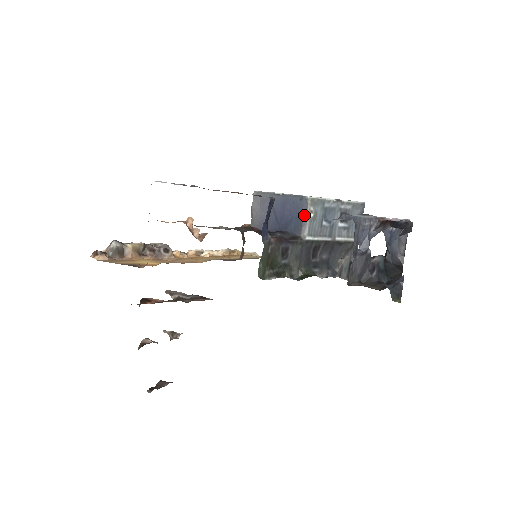
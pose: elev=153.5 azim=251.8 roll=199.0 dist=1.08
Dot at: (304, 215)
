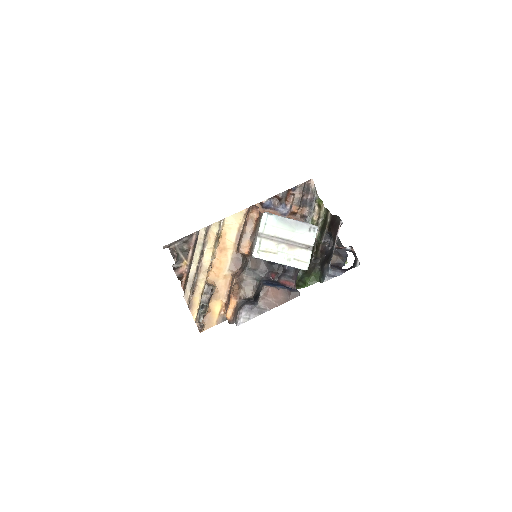
Dot at: occluded
